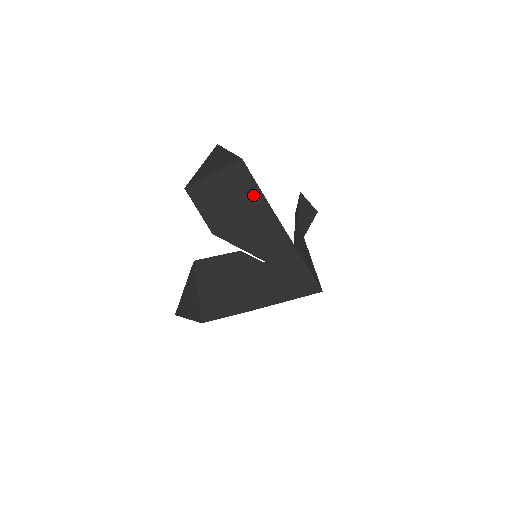
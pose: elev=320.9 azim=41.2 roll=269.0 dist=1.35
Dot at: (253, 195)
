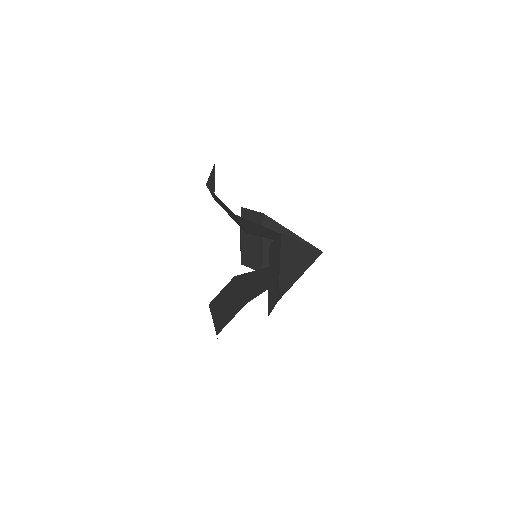
Dot at: occluded
